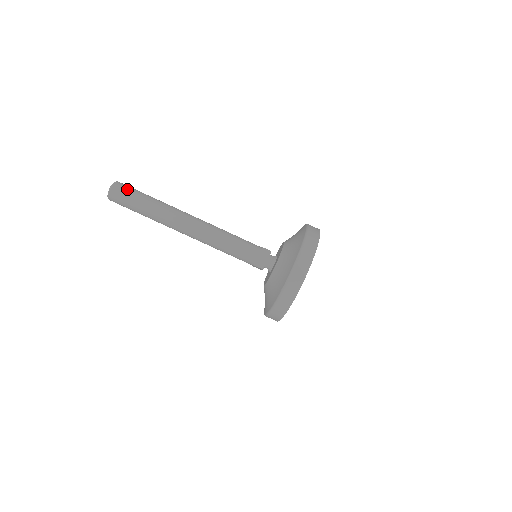
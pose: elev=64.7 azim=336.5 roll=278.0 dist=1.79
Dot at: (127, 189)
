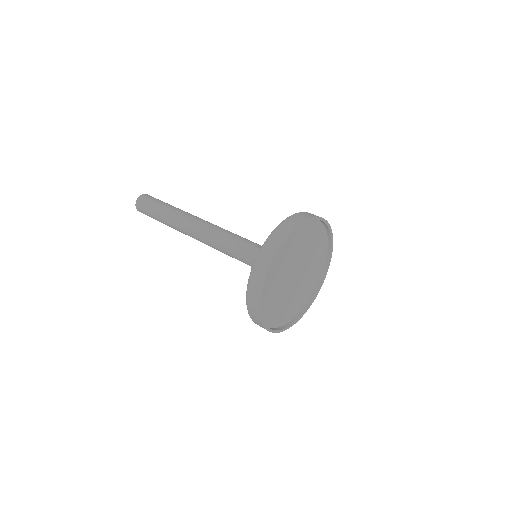
Dot at: (154, 198)
